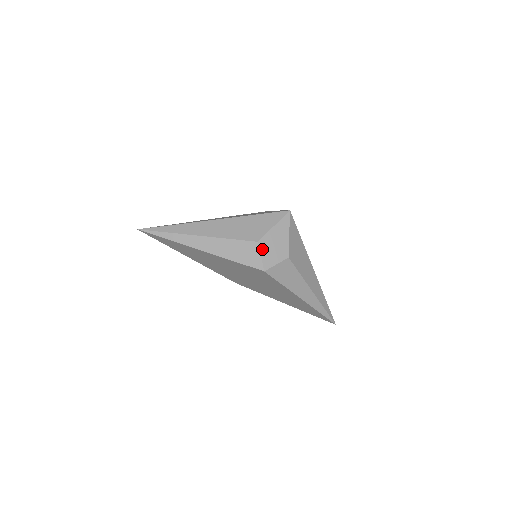
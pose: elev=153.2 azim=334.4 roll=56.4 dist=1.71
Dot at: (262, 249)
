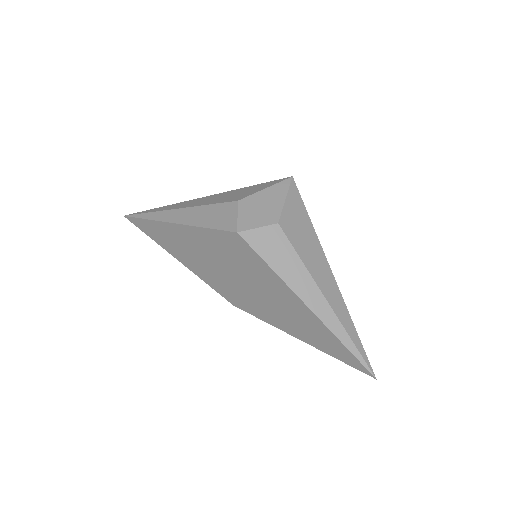
Dot at: (241, 209)
